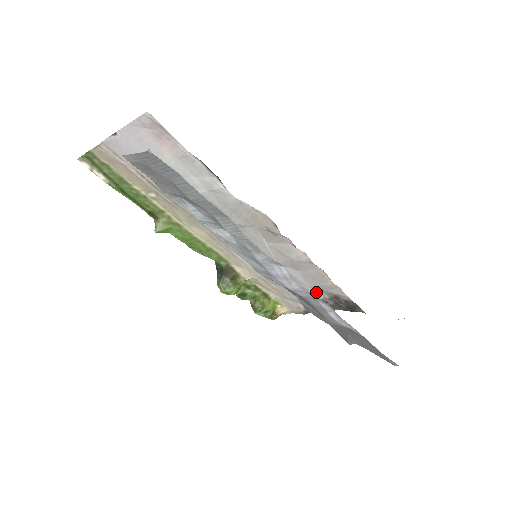
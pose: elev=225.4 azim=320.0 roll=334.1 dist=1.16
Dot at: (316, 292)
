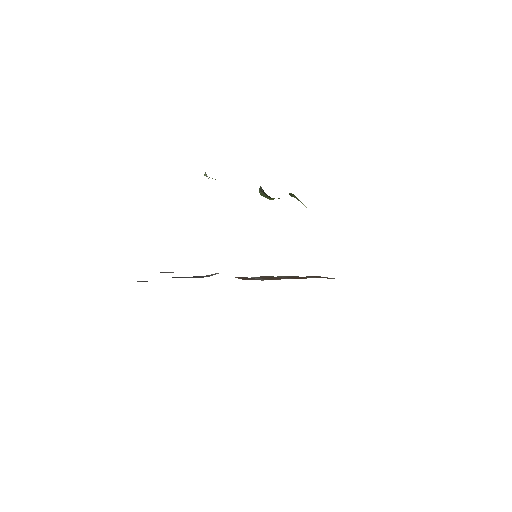
Dot at: occluded
